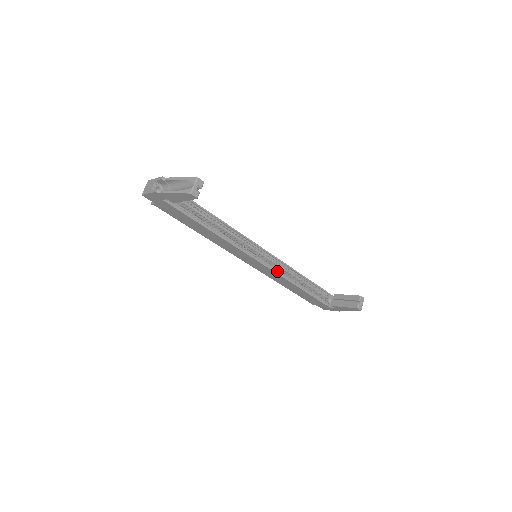
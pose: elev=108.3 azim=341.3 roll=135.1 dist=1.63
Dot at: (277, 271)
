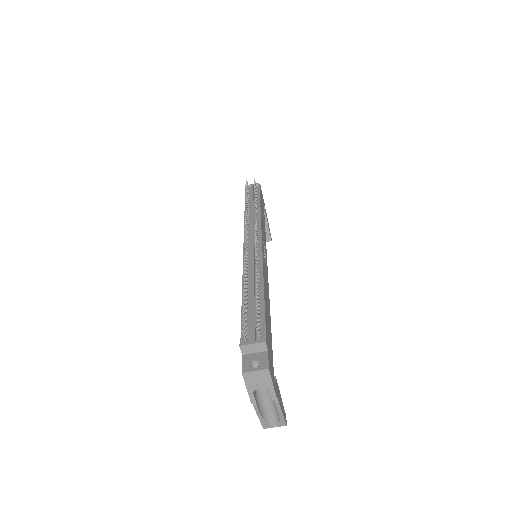
Dot at: occluded
